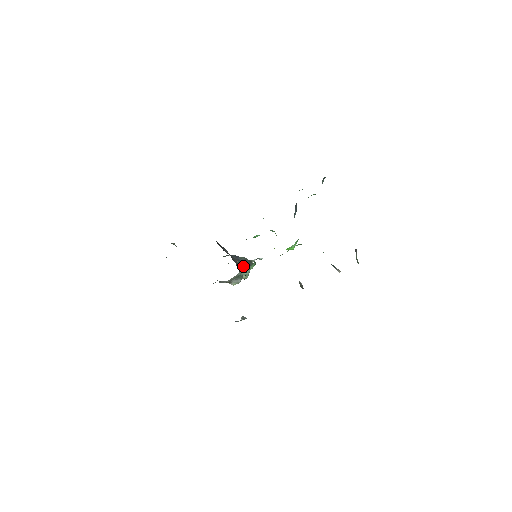
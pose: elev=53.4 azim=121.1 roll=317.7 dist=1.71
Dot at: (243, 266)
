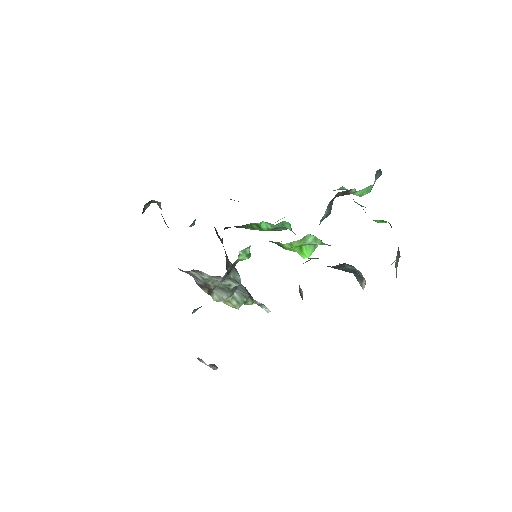
Dot at: (236, 277)
